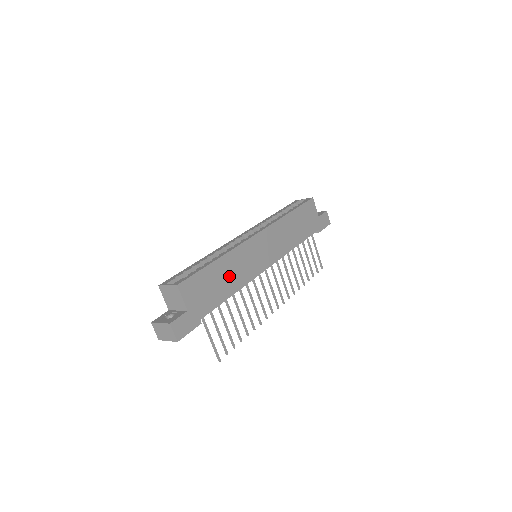
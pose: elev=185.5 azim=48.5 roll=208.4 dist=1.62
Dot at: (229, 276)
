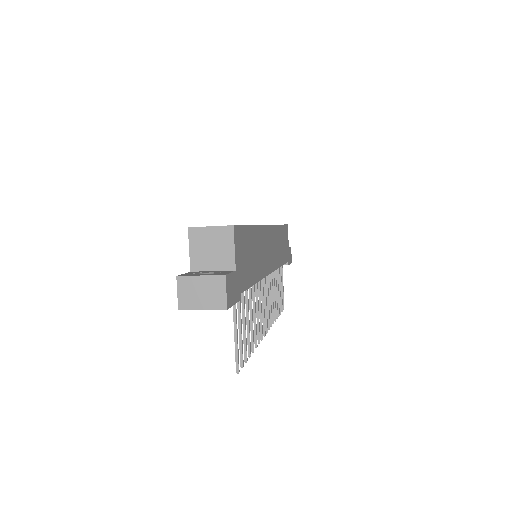
Dot at: (256, 256)
